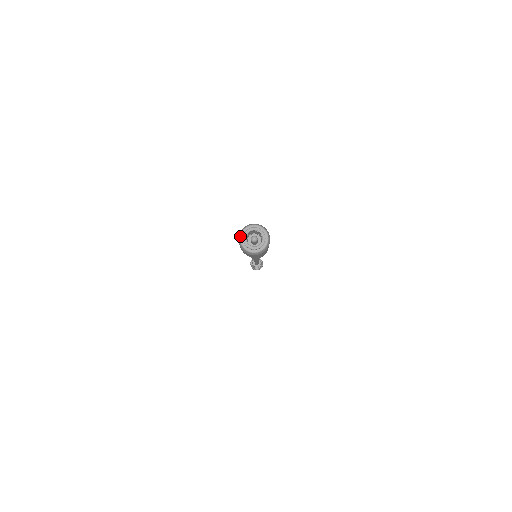
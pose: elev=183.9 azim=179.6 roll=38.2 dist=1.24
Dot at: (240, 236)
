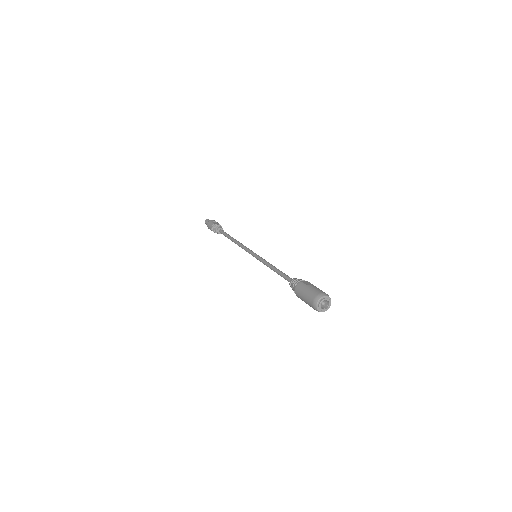
Dot at: (317, 308)
